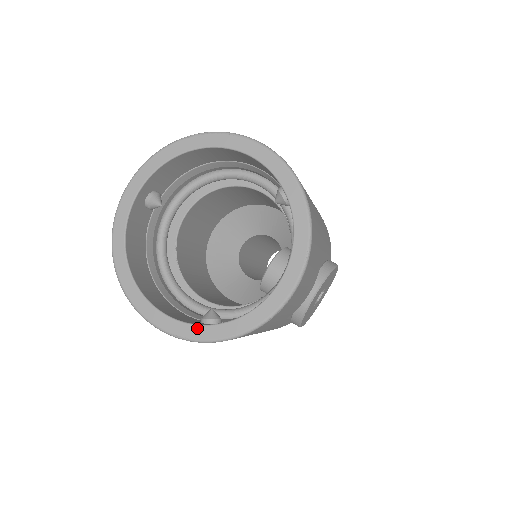
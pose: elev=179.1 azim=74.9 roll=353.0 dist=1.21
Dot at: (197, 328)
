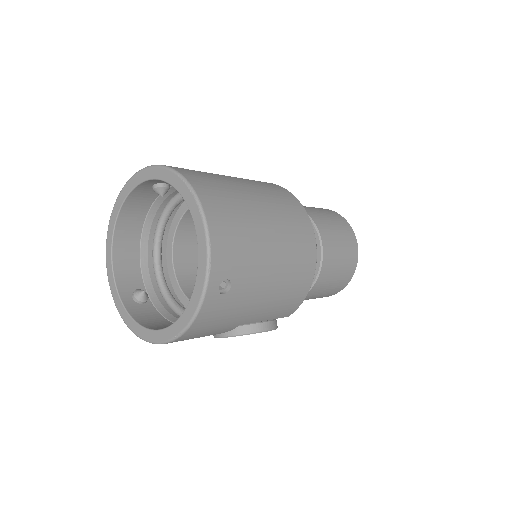
Dot at: (118, 299)
